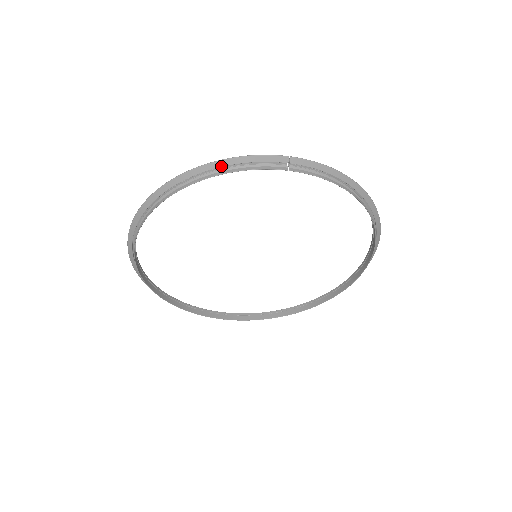
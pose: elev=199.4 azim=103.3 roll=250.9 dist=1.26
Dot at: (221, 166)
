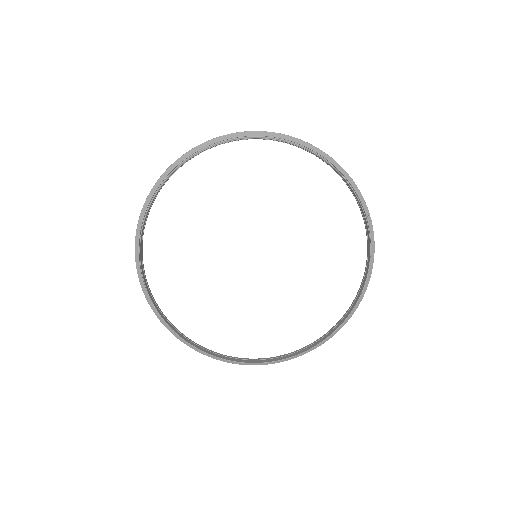
Dot at: (341, 171)
